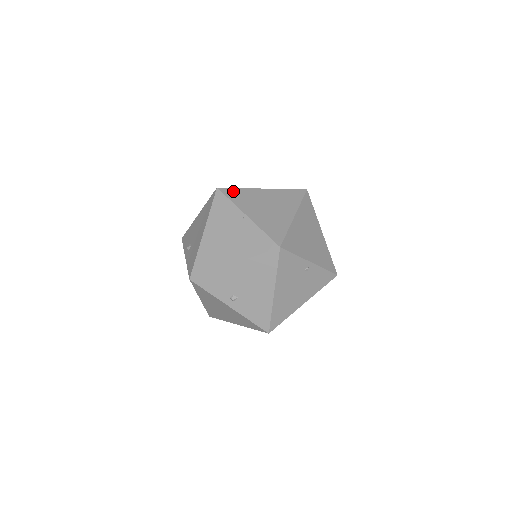
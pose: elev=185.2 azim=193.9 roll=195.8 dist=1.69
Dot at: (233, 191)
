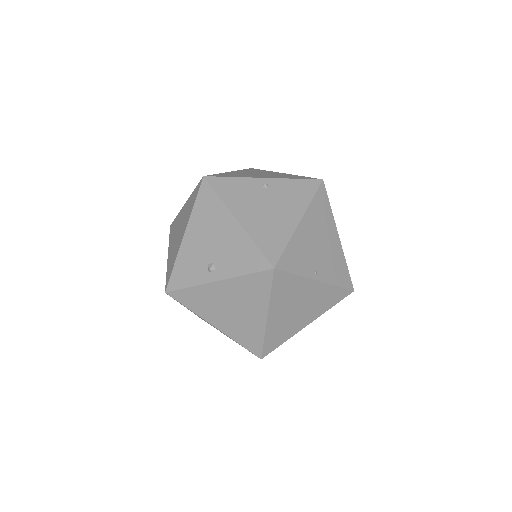
Dot at: occluded
